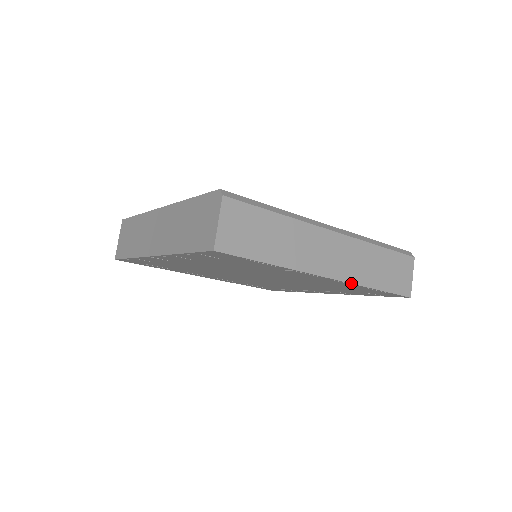
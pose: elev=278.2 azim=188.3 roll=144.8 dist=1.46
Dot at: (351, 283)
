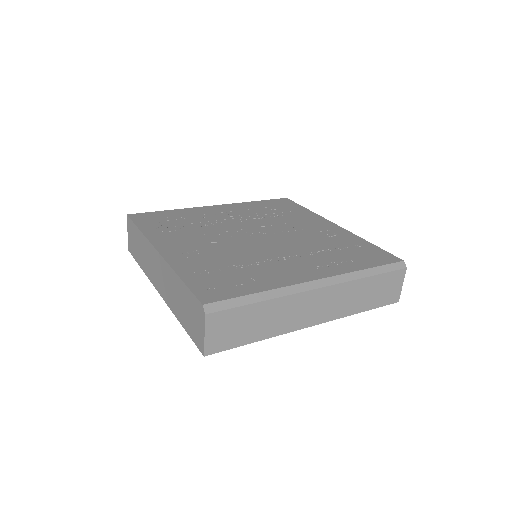
Dot at: occluded
